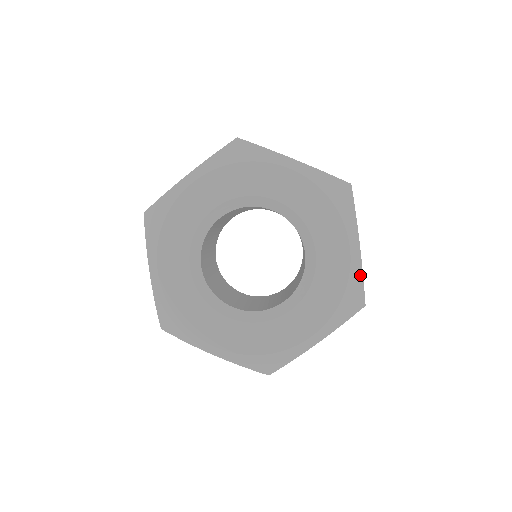
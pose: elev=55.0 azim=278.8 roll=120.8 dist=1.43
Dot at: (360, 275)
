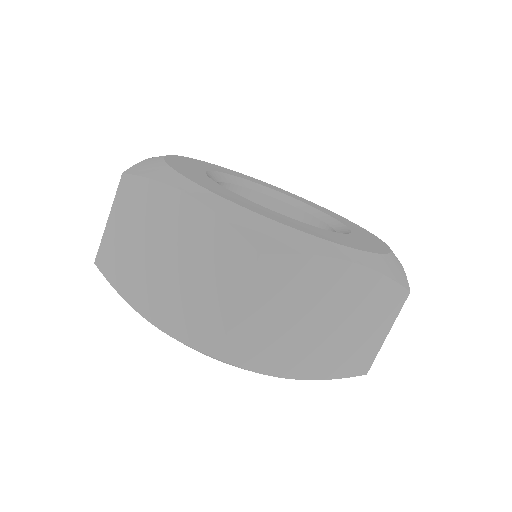
Dot at: (401, 266)
